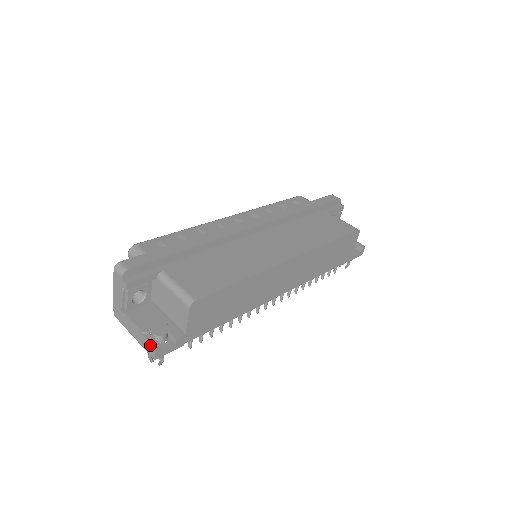
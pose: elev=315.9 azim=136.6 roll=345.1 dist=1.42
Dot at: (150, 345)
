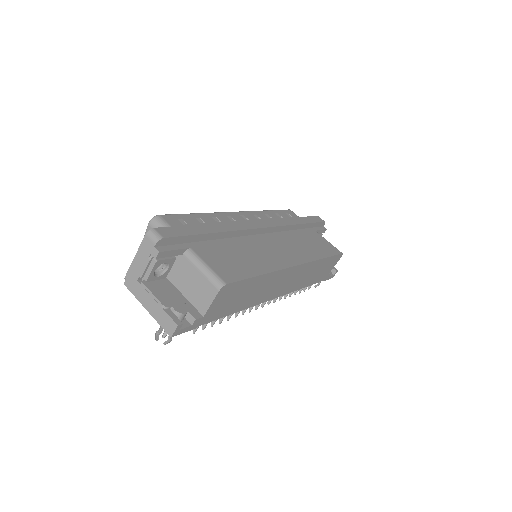
Dot at: (171, 321)
